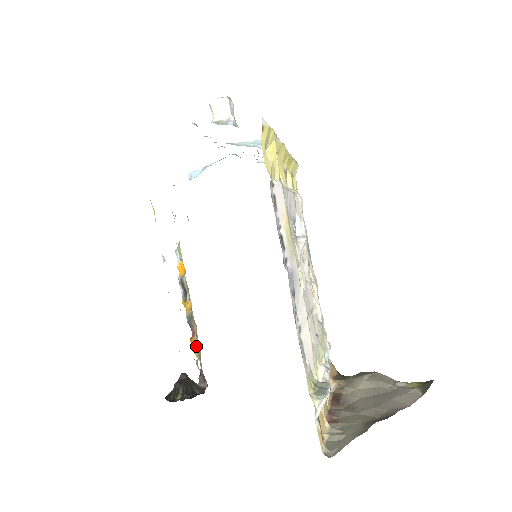
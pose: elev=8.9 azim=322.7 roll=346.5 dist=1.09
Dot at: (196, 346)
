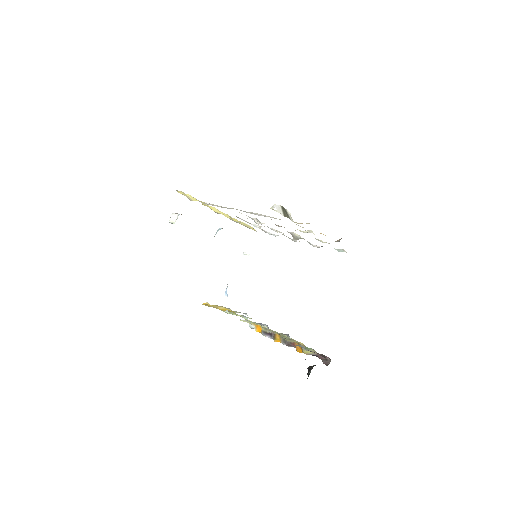
Dot at: (301, 348)
